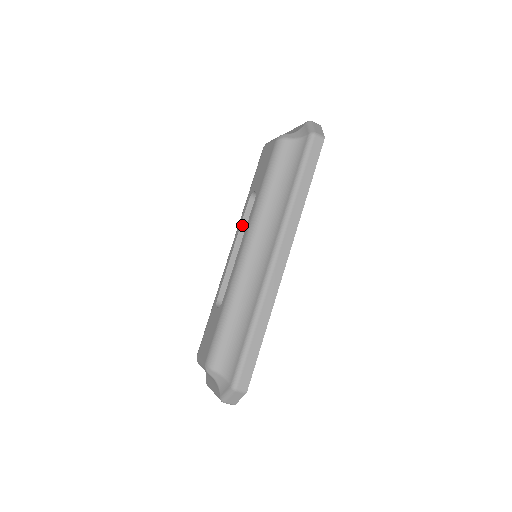
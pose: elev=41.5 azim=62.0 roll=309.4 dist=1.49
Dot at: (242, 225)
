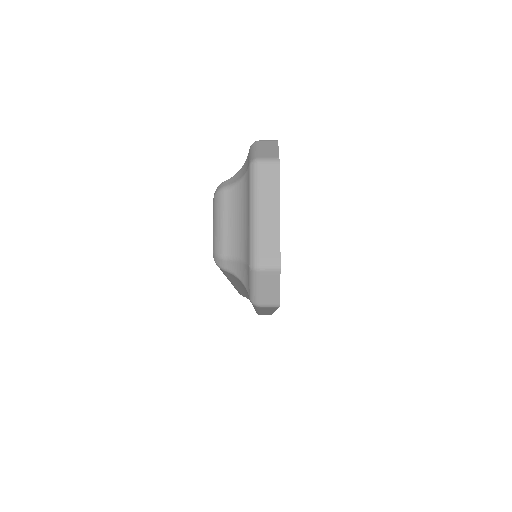
Dot at: occluded
